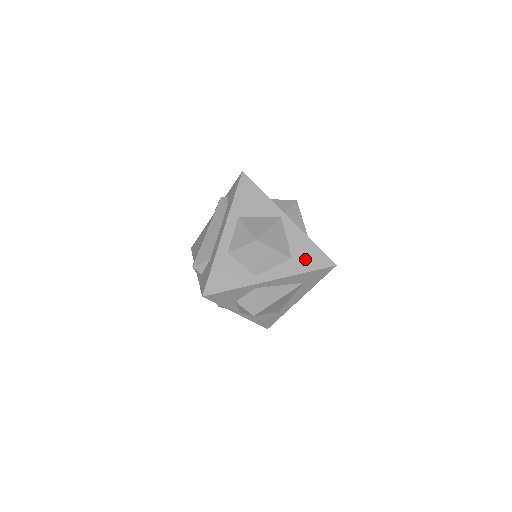
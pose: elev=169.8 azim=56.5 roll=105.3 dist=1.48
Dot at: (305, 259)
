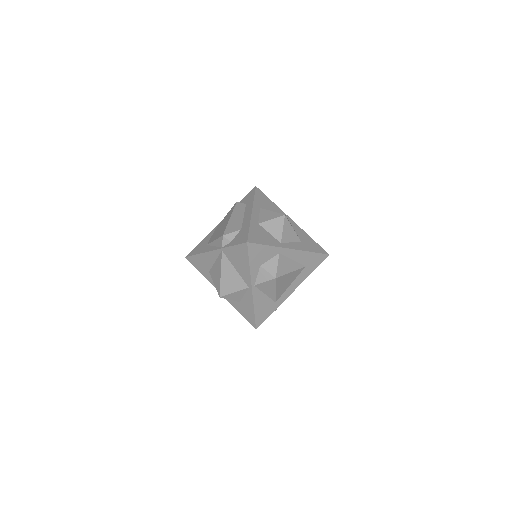
Dot at: (309, 245)
